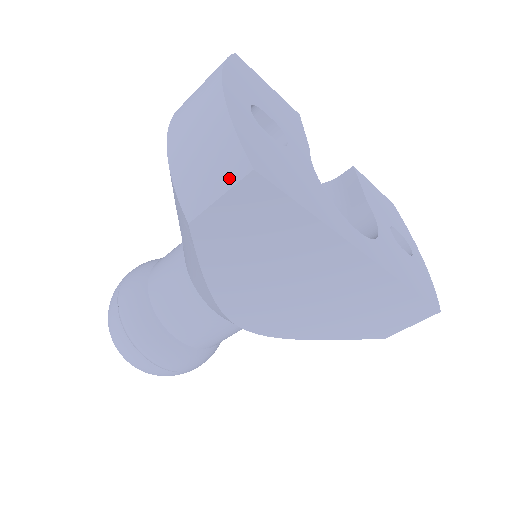
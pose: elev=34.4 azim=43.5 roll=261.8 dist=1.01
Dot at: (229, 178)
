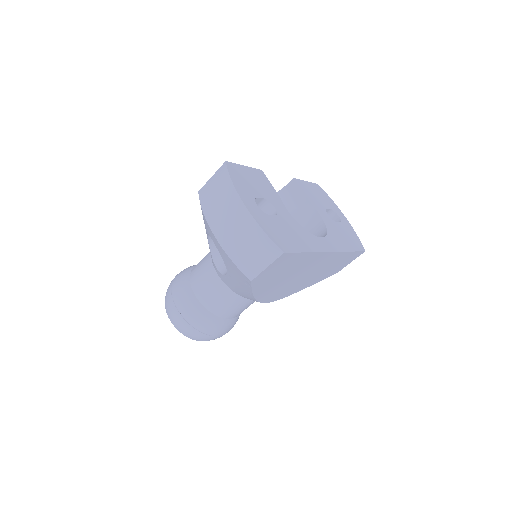
Dot at: (270, 258)
